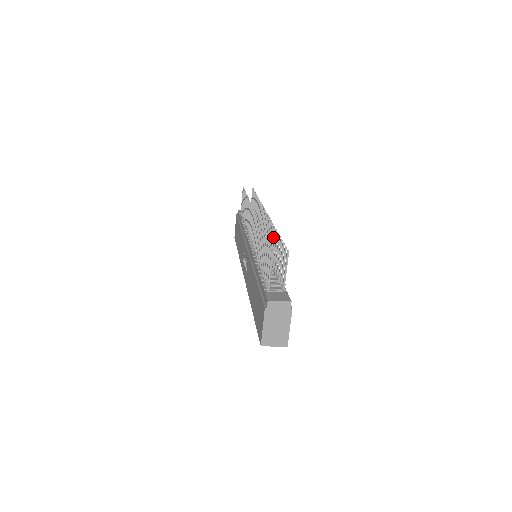
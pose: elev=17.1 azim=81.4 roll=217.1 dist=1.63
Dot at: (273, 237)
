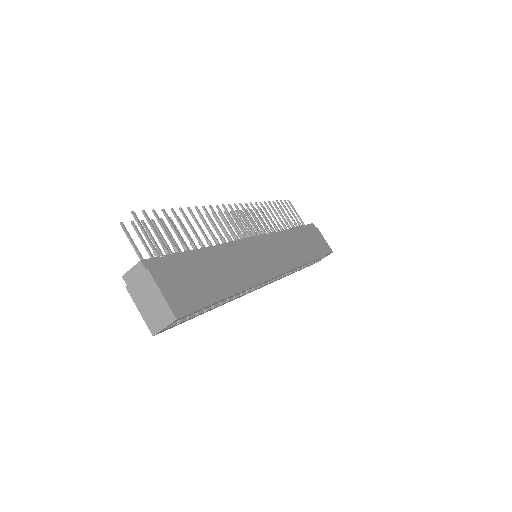
Dot at: (202, 218)
